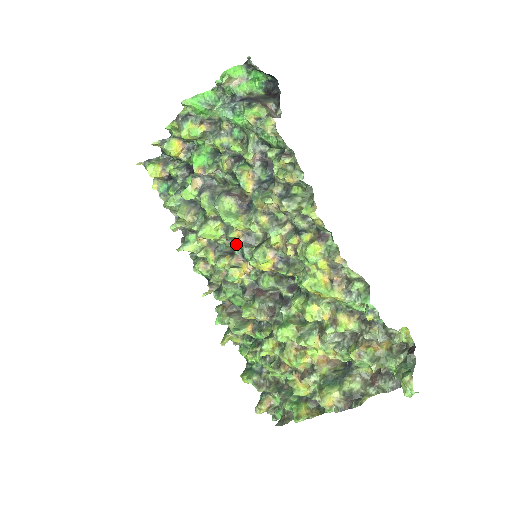
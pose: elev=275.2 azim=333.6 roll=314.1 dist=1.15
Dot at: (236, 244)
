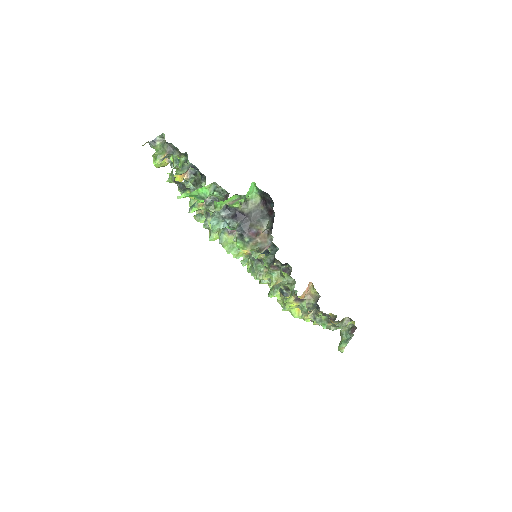
Dot at: occluded
